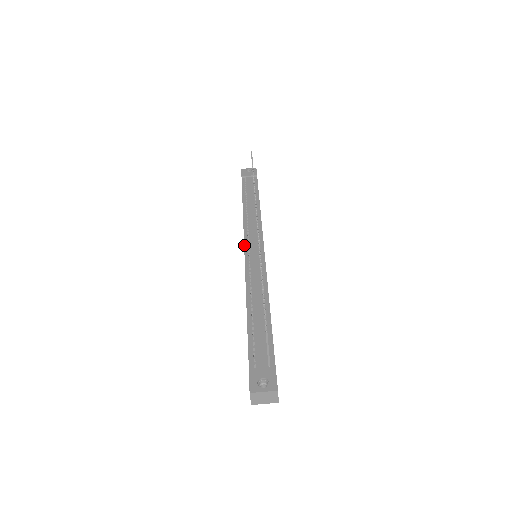
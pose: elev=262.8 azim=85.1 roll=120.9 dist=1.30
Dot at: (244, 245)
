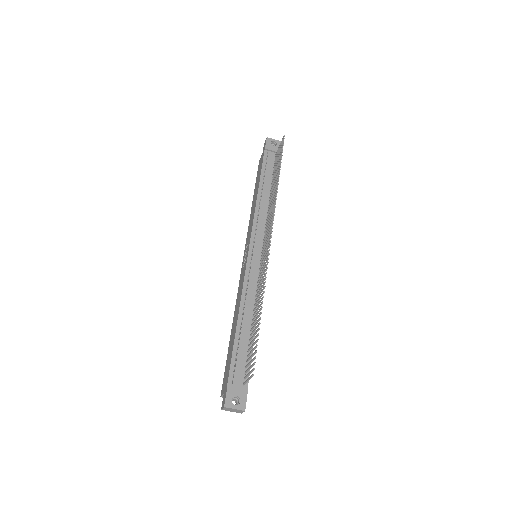
Dot at: (249, 245)
